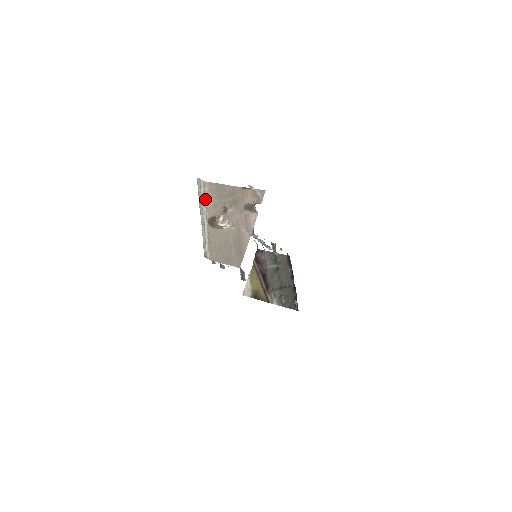
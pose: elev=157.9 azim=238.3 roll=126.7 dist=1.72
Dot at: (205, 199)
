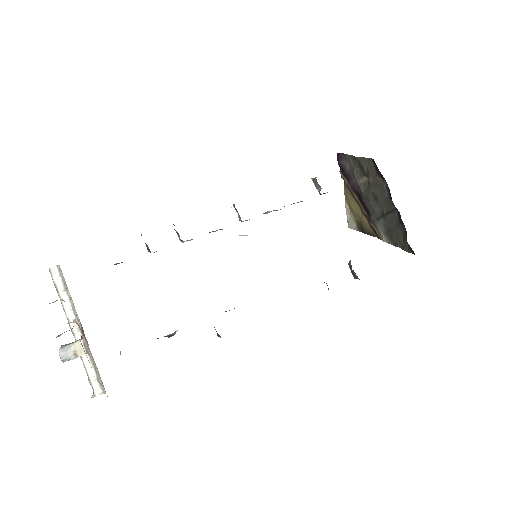
Dot at: (69, 295)
